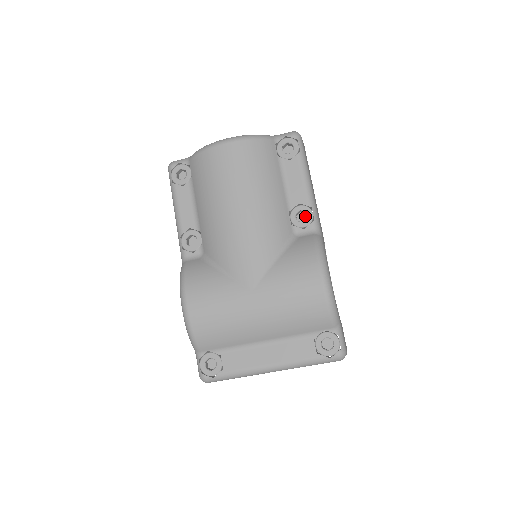
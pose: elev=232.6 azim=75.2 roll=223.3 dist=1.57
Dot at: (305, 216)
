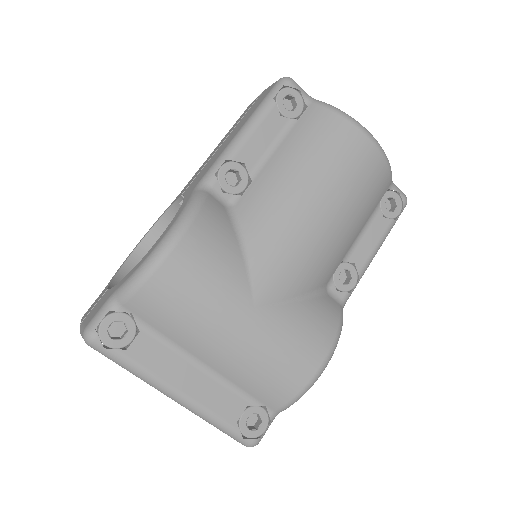
Dot at: (344, 278)
